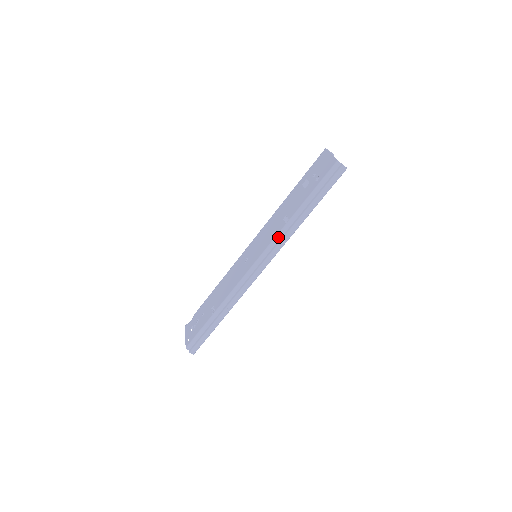
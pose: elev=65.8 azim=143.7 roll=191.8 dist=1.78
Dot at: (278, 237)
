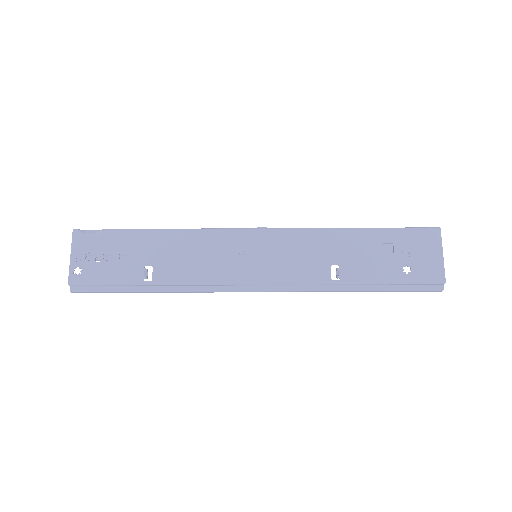
Dot at: (310, 284)
